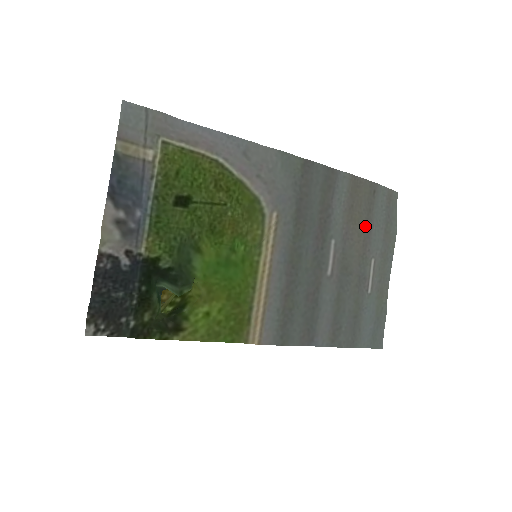
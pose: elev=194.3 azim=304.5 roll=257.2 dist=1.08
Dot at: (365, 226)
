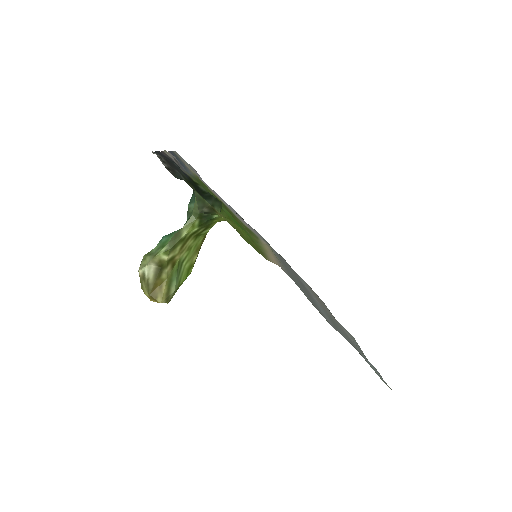
Dot at: occluded
